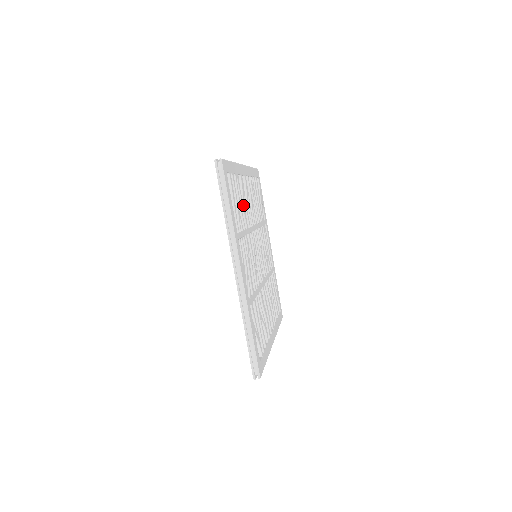
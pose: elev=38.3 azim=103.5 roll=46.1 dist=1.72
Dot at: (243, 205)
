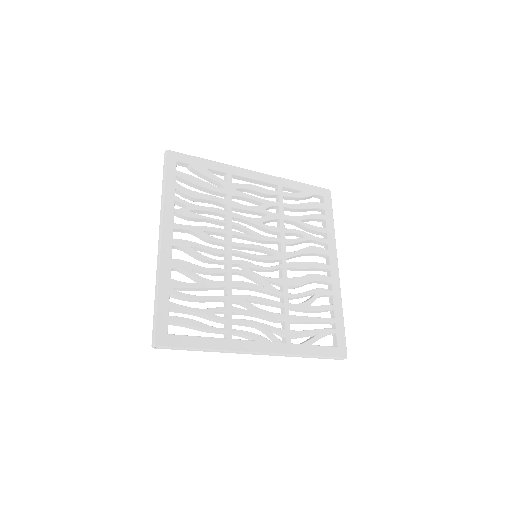
Dot at: (203, 284)
